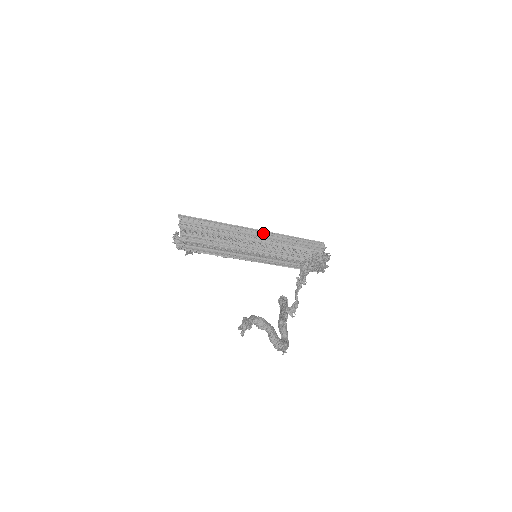
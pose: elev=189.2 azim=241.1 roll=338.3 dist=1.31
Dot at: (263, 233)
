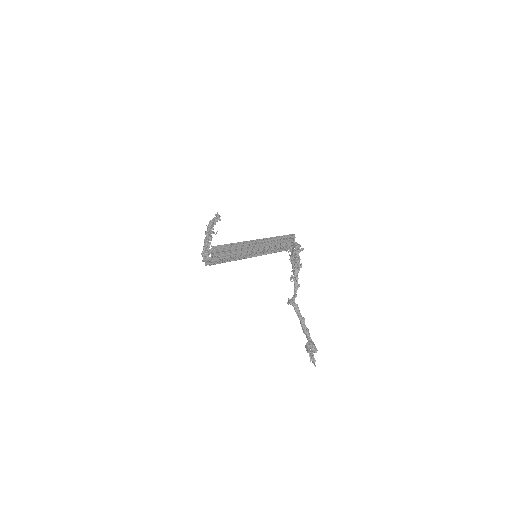
Dot at: (261, 240)
